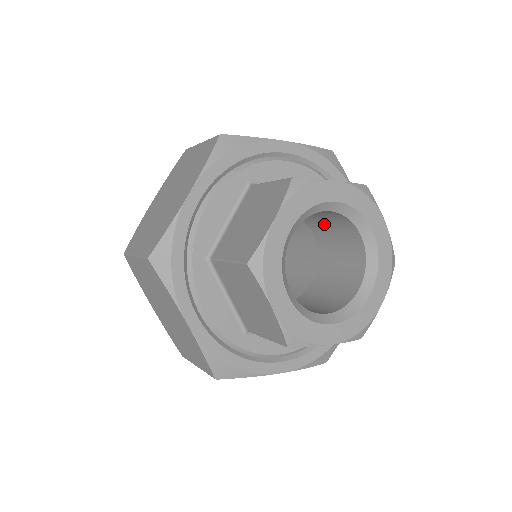
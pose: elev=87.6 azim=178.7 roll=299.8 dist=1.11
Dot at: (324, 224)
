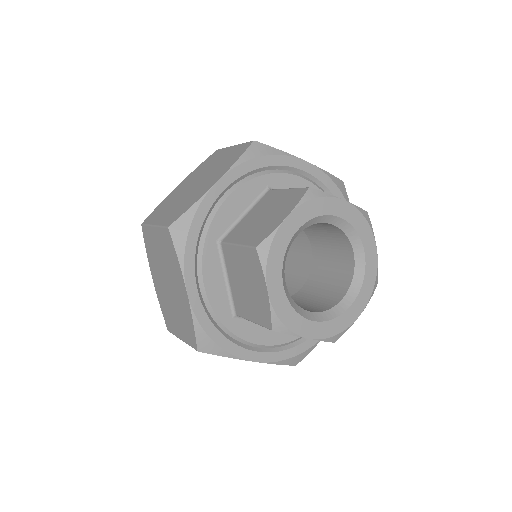
Dot at: occluded
